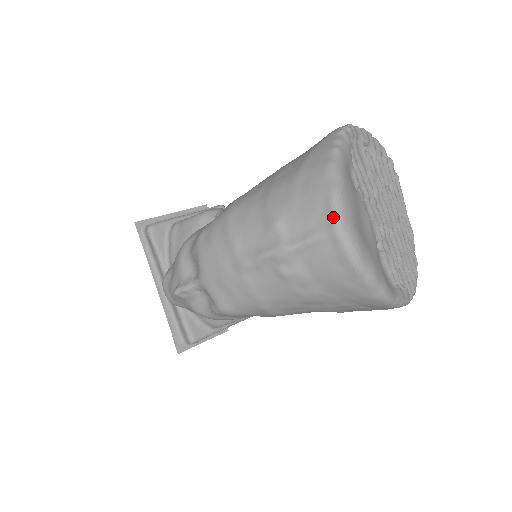
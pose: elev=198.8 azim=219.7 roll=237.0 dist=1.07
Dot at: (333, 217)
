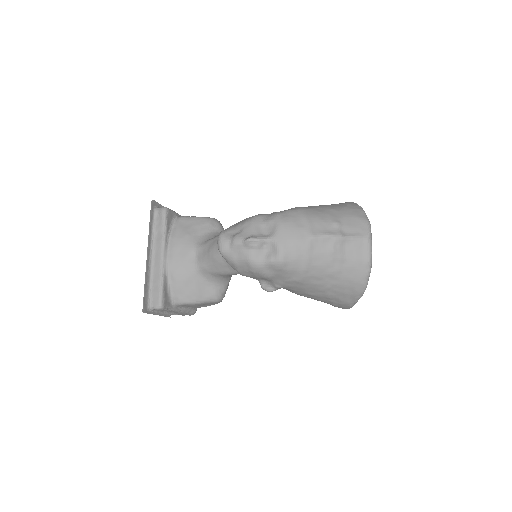
Dot at: (368, 231)
